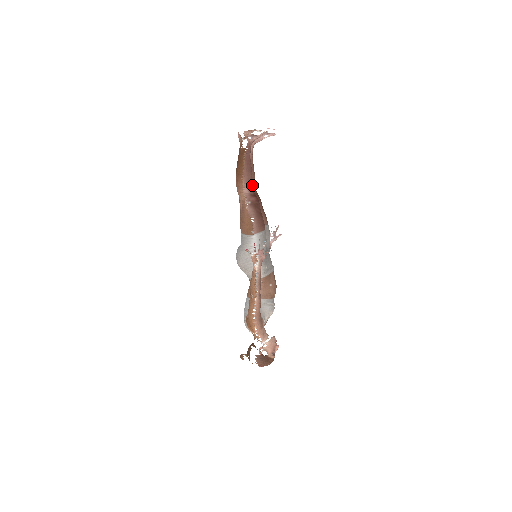
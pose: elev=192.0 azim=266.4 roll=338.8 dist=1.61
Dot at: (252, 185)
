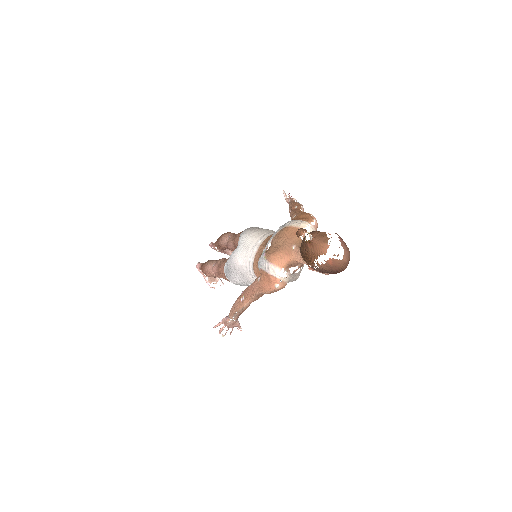
Dot at: occluded
